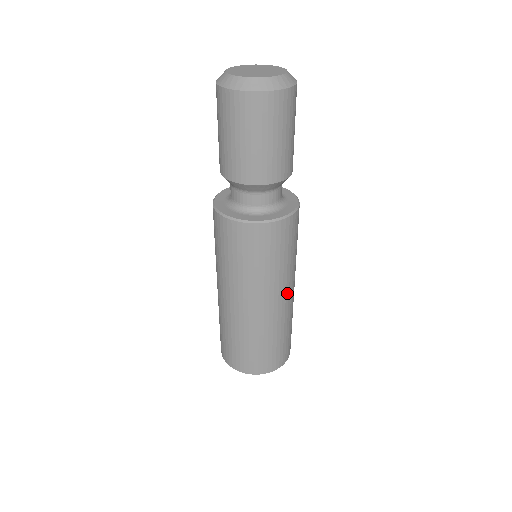
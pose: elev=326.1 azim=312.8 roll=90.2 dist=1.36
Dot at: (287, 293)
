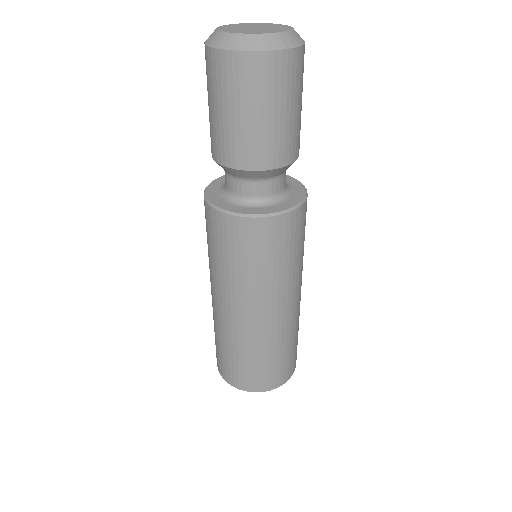
Dot at: (300, 289)
